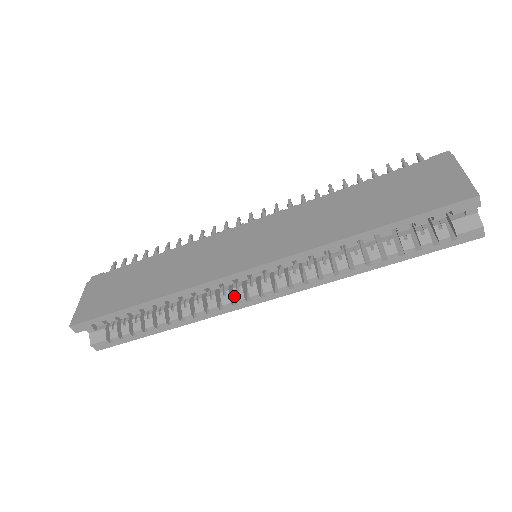
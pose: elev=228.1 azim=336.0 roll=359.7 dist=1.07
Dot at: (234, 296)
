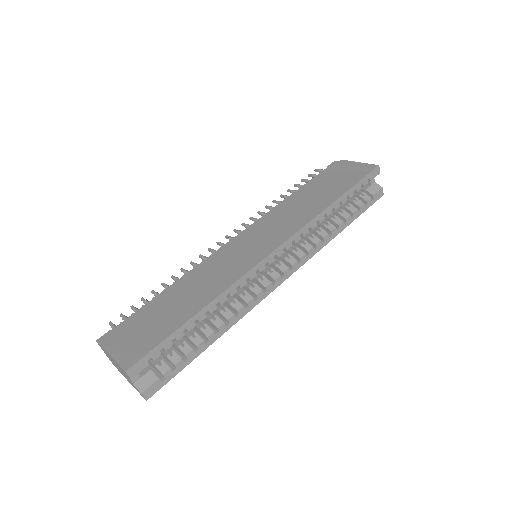
Dot at: occluded
